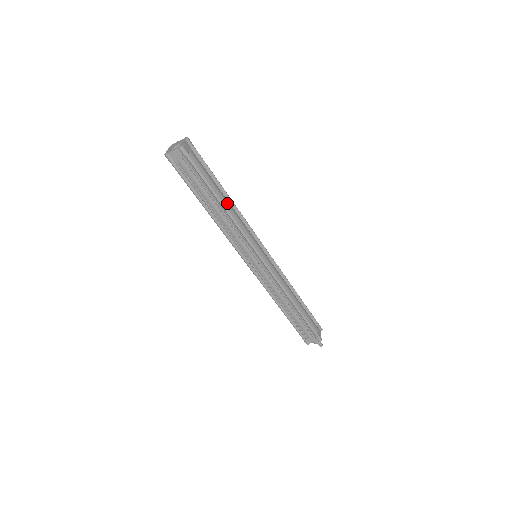
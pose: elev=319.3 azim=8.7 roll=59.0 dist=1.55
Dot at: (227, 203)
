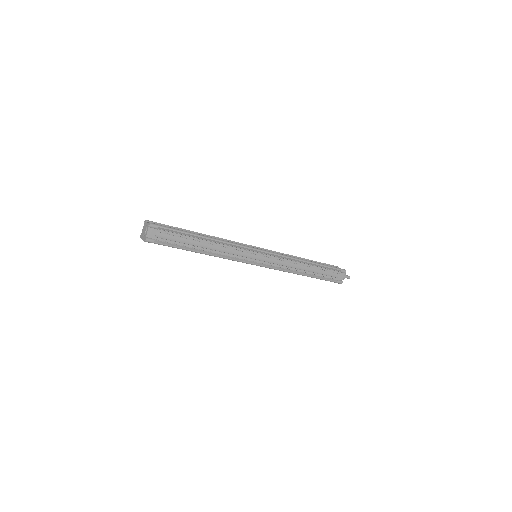
Dot at: occluded
